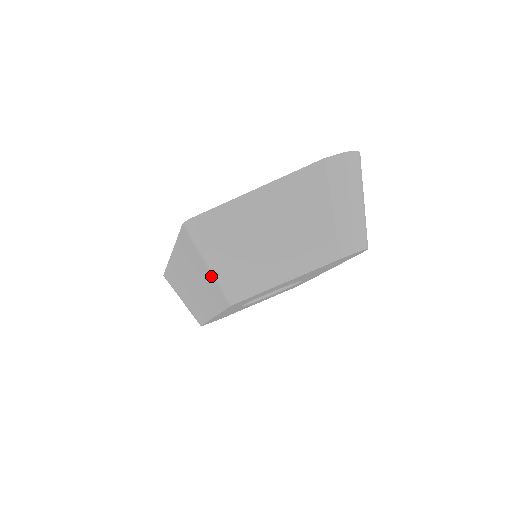
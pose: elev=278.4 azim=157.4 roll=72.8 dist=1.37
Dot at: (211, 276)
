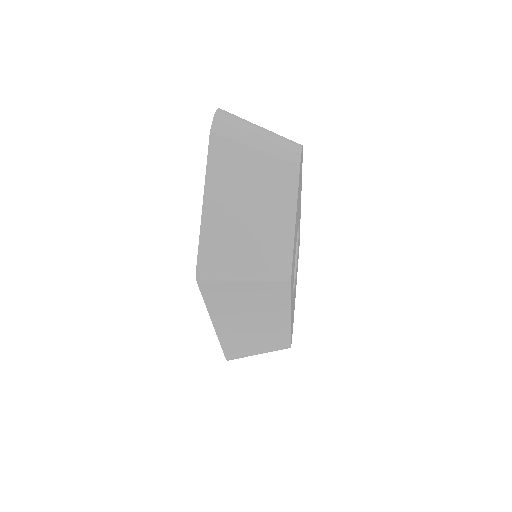
Dot at: (255, 285)
